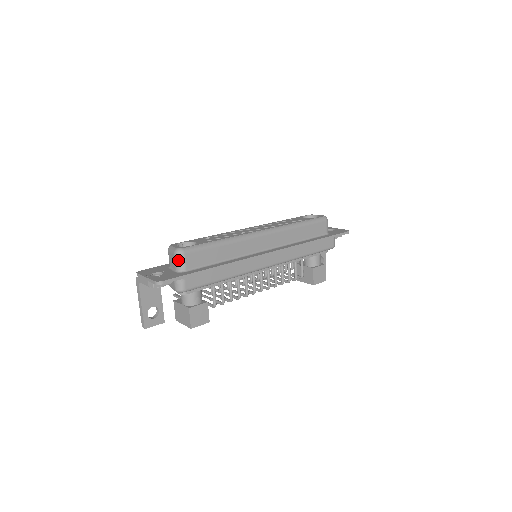
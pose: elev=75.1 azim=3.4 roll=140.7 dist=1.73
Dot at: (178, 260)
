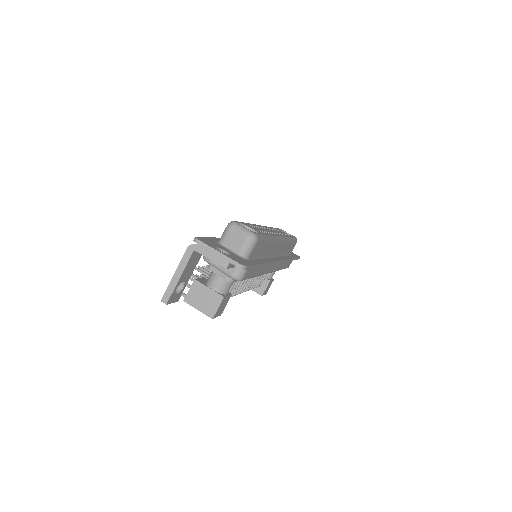
Dot at: (249, 245)
